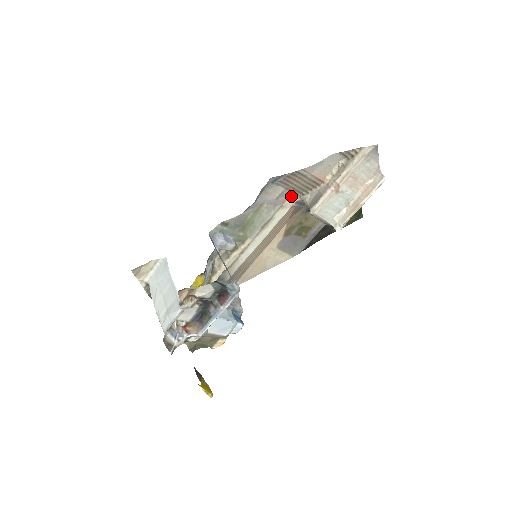
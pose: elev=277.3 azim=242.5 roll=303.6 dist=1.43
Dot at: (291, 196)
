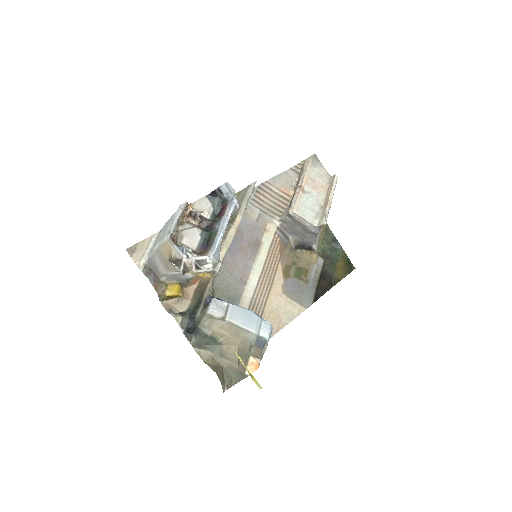
Dot at: (270, 221)
